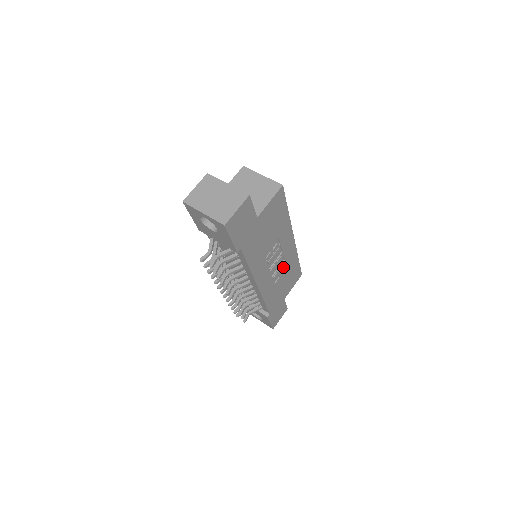
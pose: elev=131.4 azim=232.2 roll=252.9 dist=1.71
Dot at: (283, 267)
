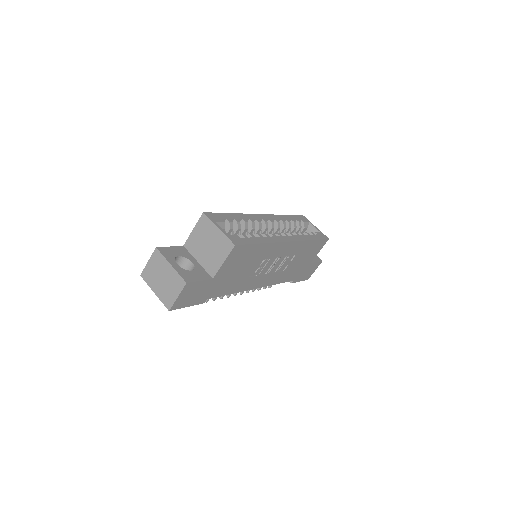
Dot at: (289, 258)
